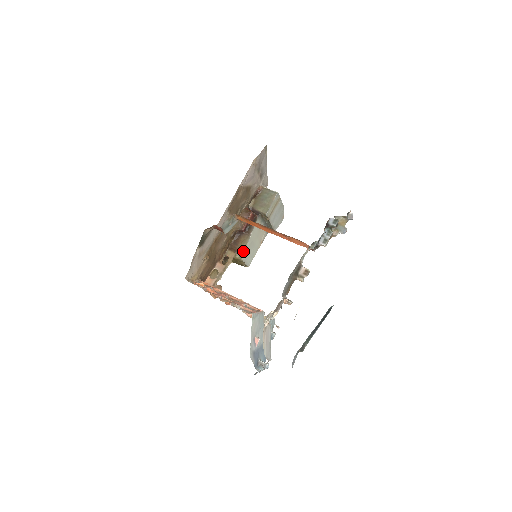
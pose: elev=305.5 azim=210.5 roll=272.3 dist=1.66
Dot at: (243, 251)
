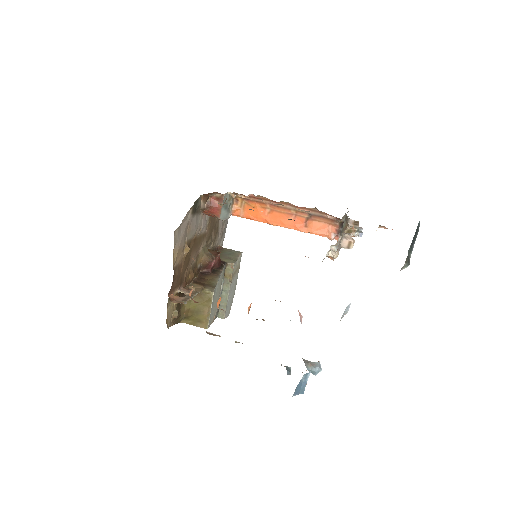
Dot at: (214, 286)
